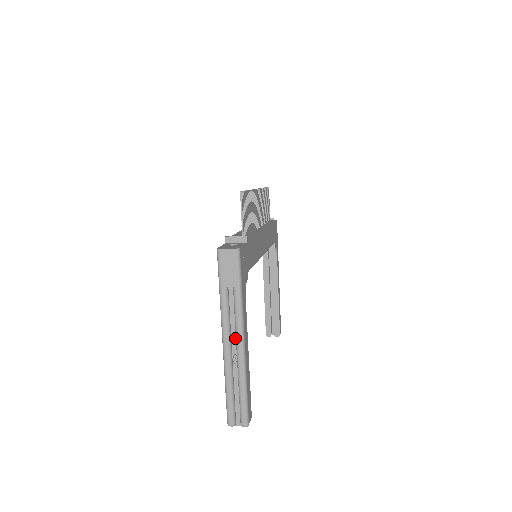
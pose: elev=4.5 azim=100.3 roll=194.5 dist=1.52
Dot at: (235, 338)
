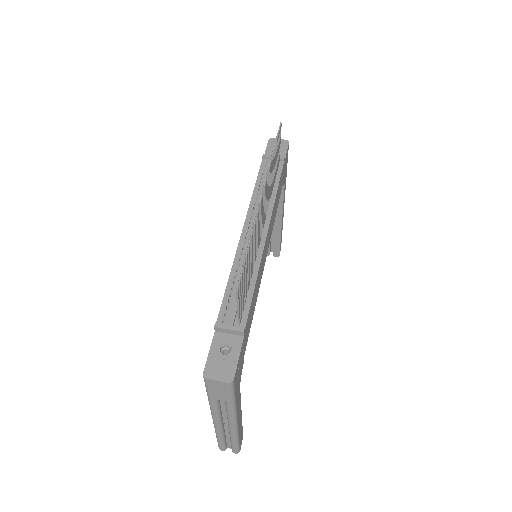
Dot at: occluded
